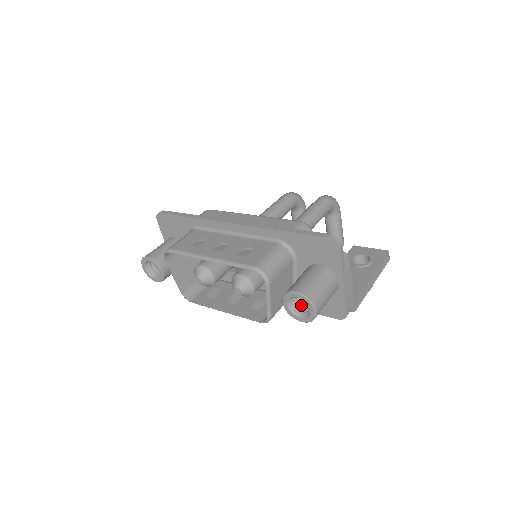
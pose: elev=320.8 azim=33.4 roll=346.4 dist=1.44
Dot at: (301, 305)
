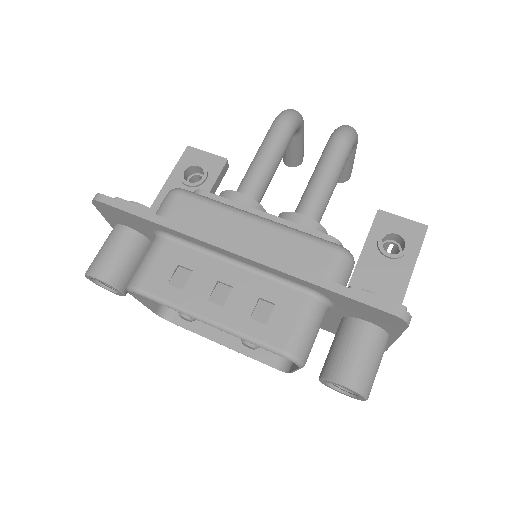
Dot at: occluded
